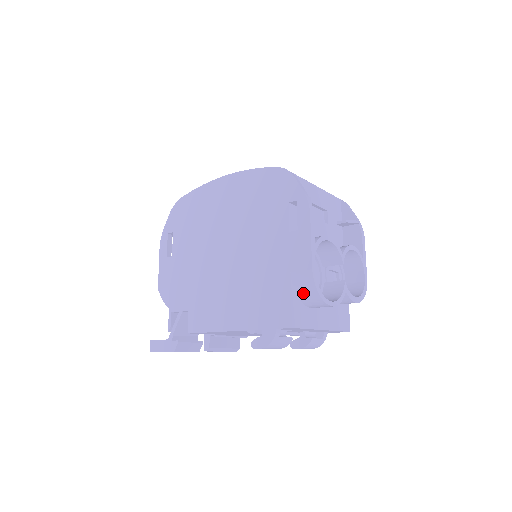
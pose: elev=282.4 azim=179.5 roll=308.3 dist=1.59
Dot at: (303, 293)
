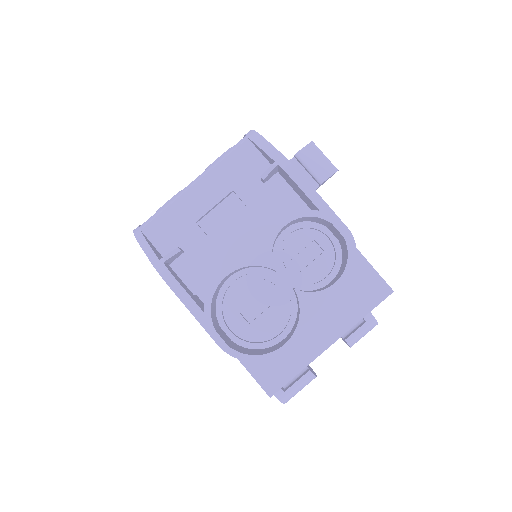
Dot at: occluded
